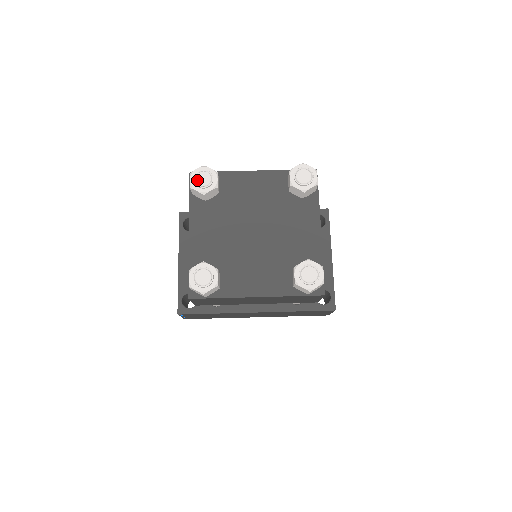
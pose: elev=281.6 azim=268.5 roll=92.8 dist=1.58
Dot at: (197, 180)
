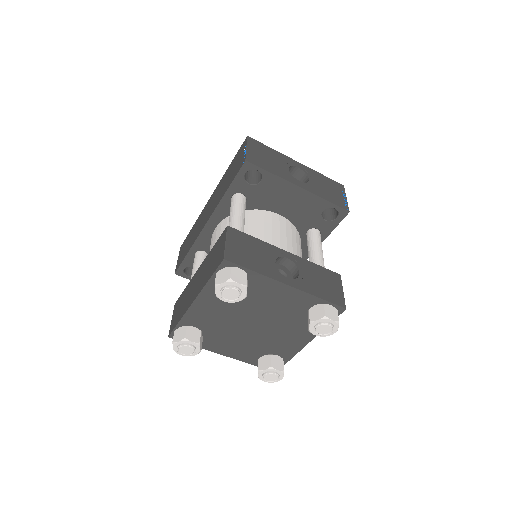
Dot at: (185, 354)
